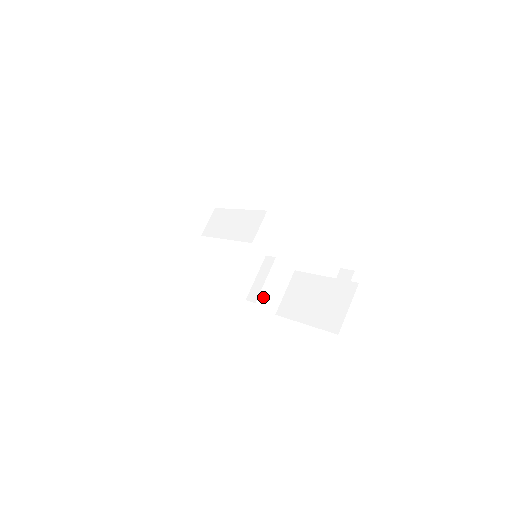
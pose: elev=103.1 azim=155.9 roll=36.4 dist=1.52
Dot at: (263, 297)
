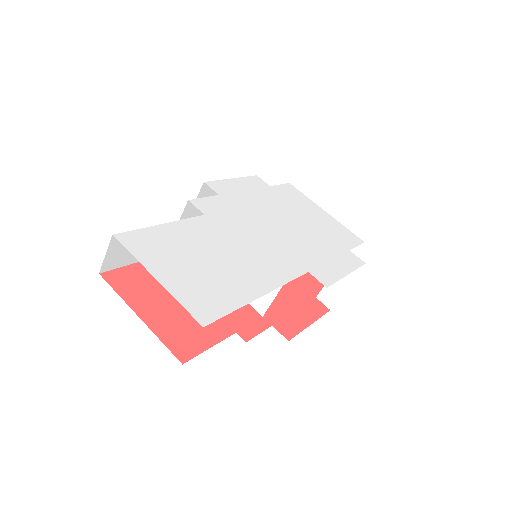
Dot at: occluded
